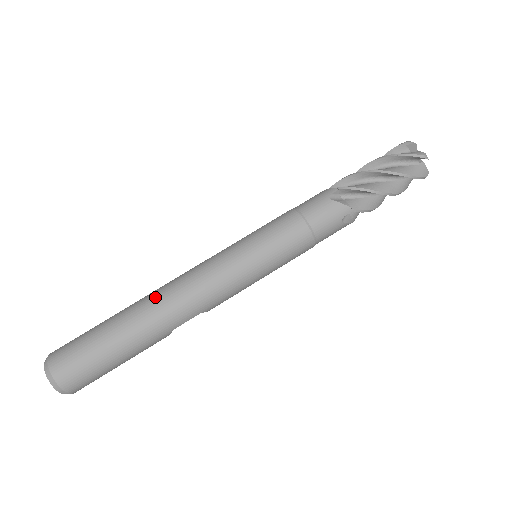
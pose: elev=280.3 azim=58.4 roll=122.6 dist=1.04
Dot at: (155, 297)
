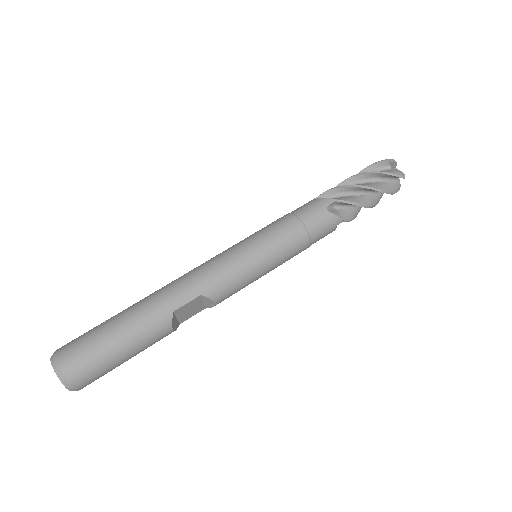
Dot at: (161, 288)
